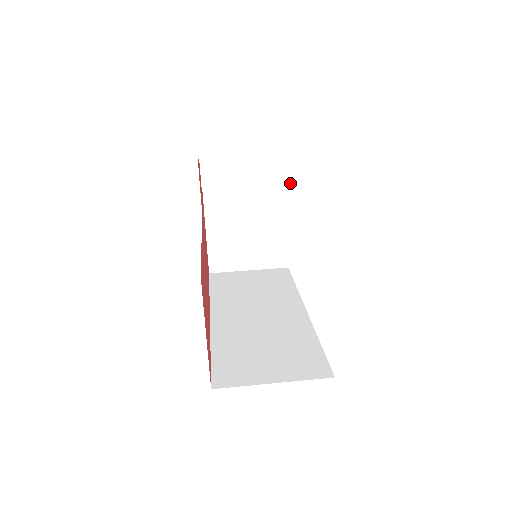
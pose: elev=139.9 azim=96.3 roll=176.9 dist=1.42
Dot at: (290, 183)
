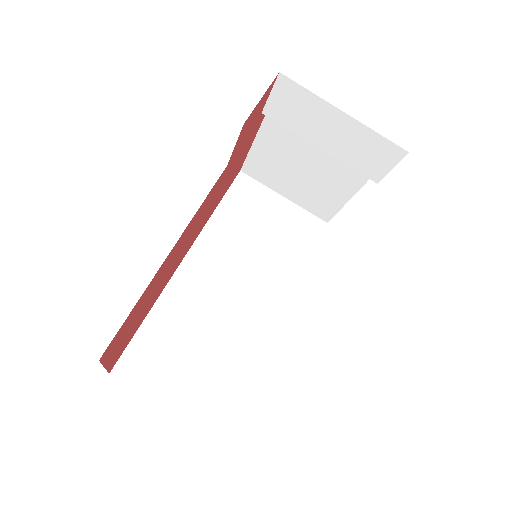
Dot at: (378, 180)
